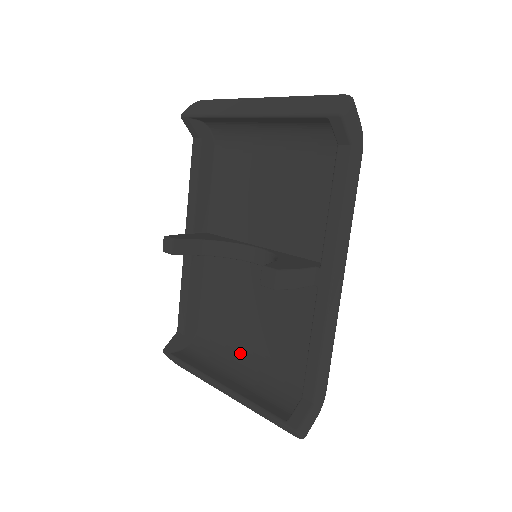
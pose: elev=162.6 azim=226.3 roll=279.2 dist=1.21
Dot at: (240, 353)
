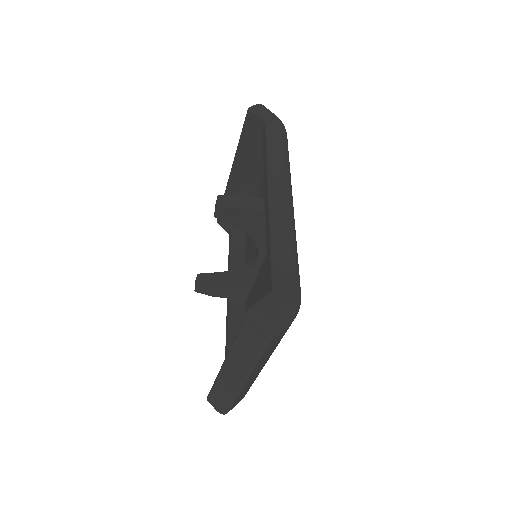
Dot at: occluded
